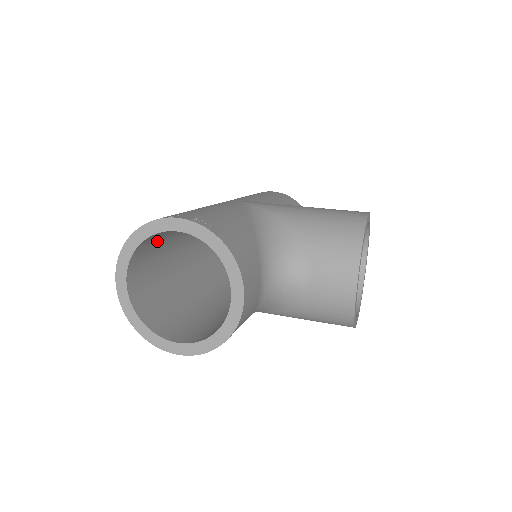
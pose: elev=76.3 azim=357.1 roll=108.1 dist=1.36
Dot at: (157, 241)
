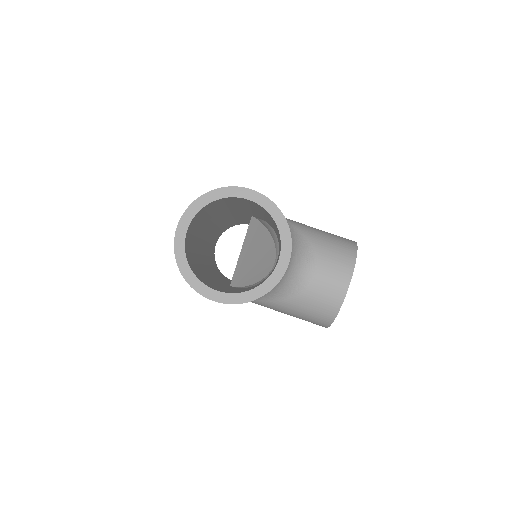
Dot at: (210, 209)
